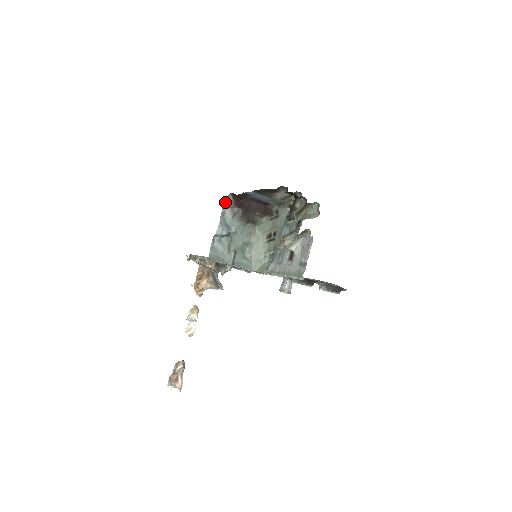
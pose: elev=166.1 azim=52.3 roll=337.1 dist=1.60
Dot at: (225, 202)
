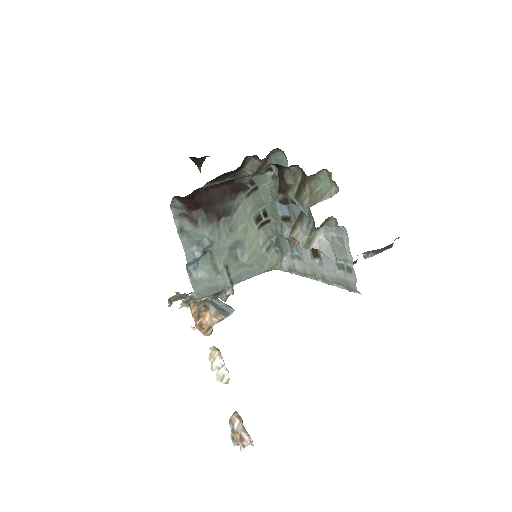
Dot at: (173, 213)
